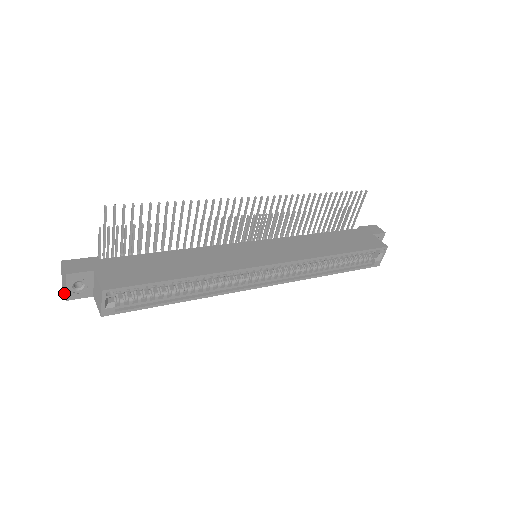
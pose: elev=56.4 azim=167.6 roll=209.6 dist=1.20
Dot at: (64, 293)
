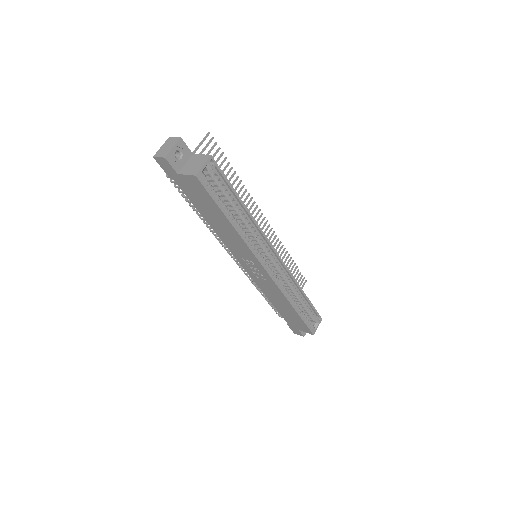
Dot at: (161, 155)
